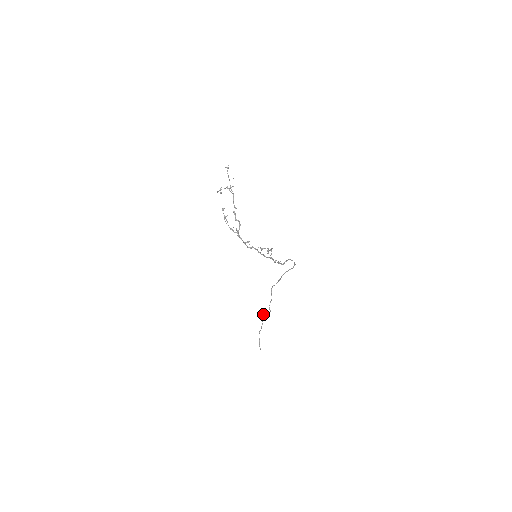
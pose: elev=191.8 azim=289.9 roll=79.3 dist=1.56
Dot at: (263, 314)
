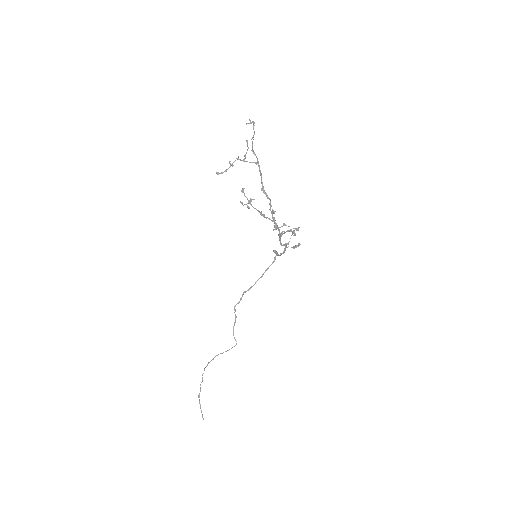
Dot at: (213, 359)
